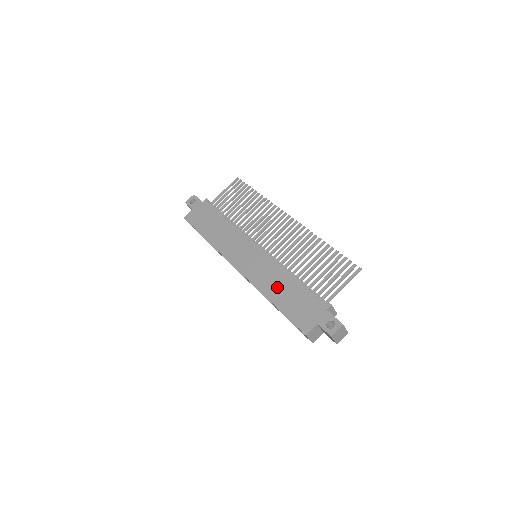
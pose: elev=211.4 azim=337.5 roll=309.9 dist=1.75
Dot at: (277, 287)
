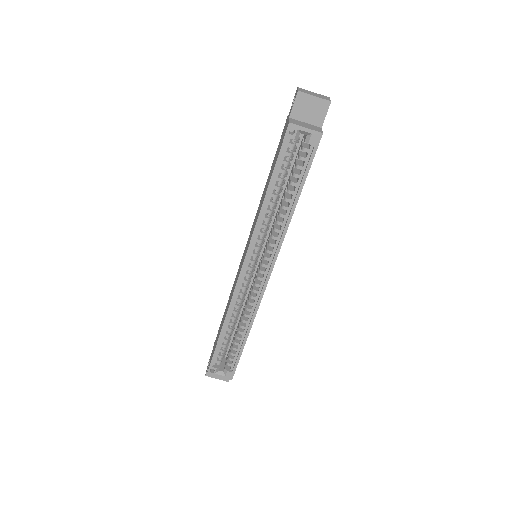
Dot at: (263, 197)
